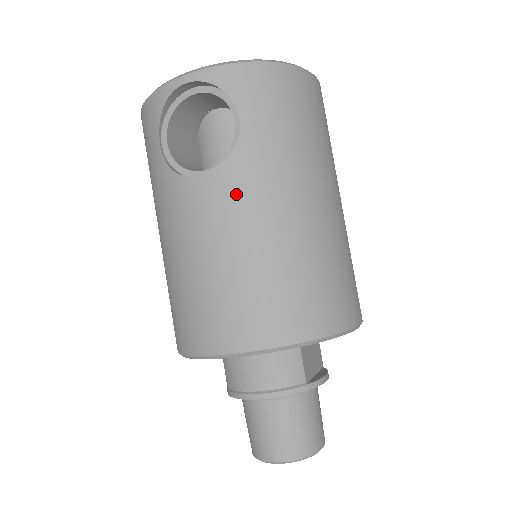
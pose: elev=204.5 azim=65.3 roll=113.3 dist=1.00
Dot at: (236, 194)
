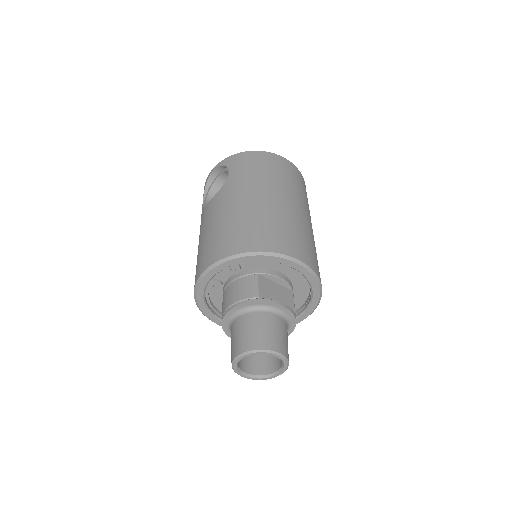
Dot at: (221, 200)
